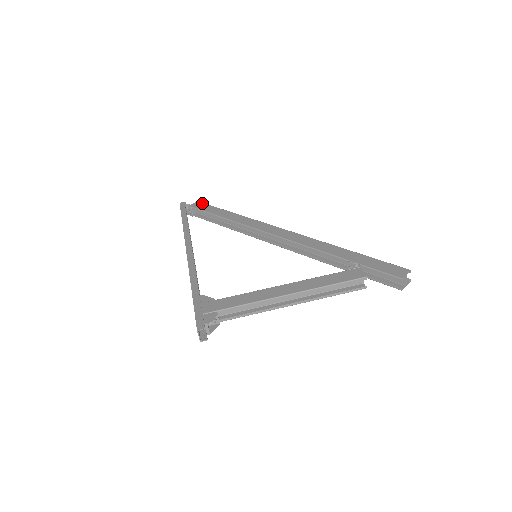
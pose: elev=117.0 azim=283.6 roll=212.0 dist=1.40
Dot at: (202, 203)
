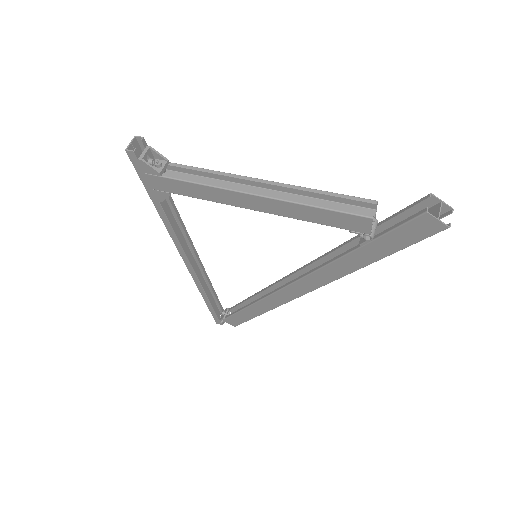
Dot at: occluded
